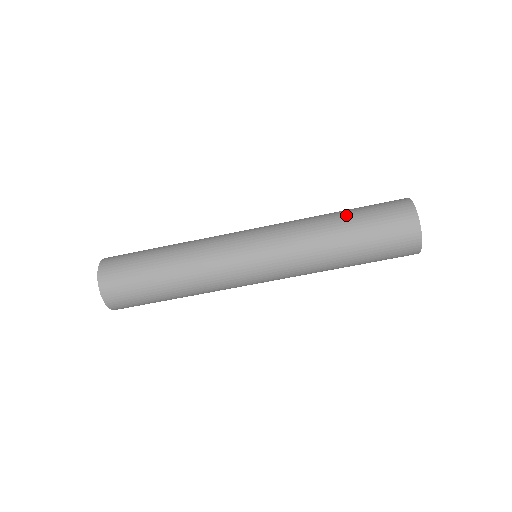
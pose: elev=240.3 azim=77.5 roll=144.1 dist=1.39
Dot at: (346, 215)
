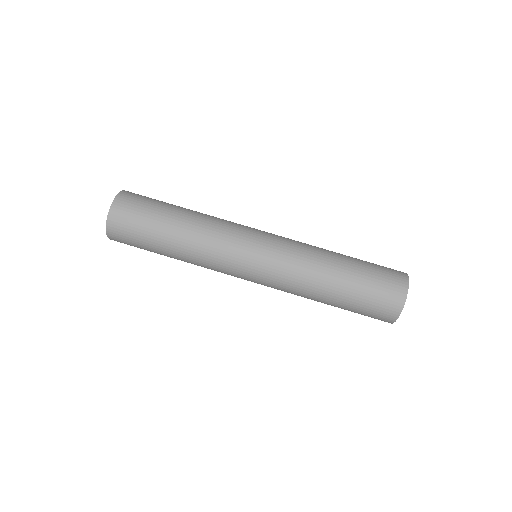
Dot at: (349, 258)
